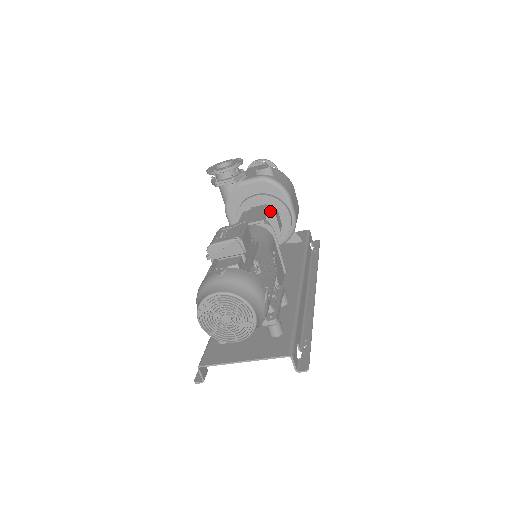
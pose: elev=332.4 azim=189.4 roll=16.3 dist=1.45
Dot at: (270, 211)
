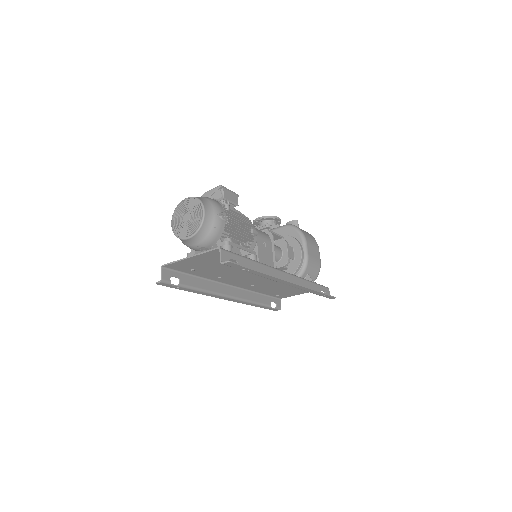
Dot at: (283, 240)
